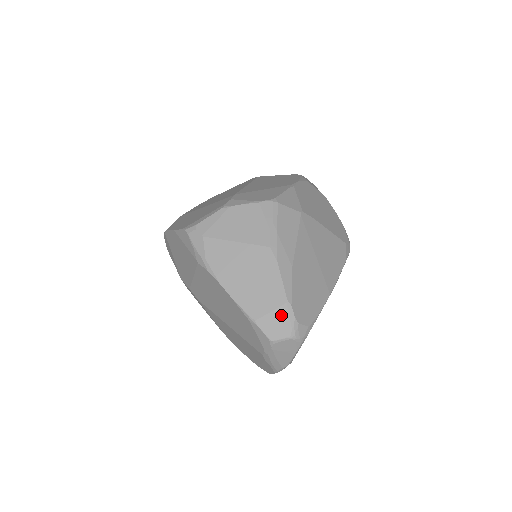
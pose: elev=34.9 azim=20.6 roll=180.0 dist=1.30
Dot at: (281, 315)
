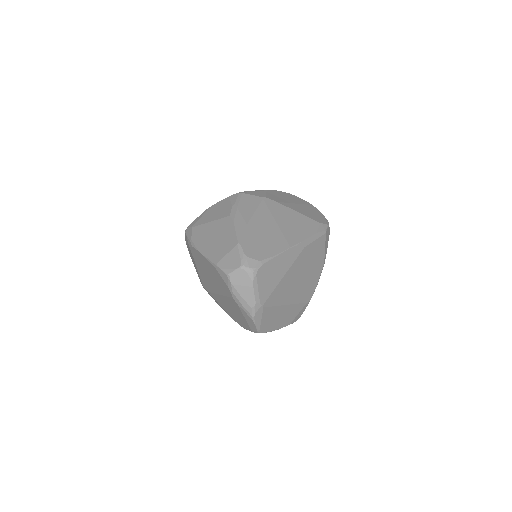
Dot at: (234, 254)
